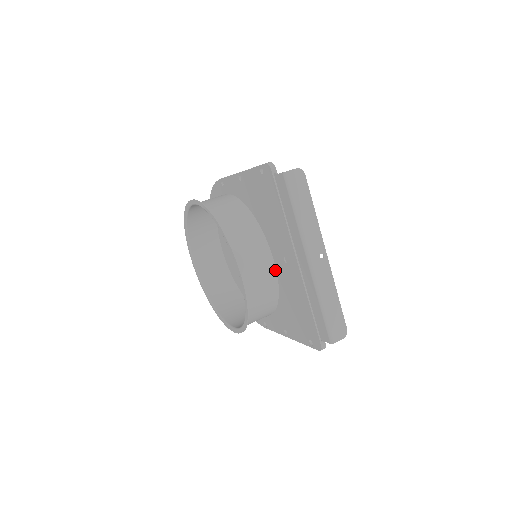
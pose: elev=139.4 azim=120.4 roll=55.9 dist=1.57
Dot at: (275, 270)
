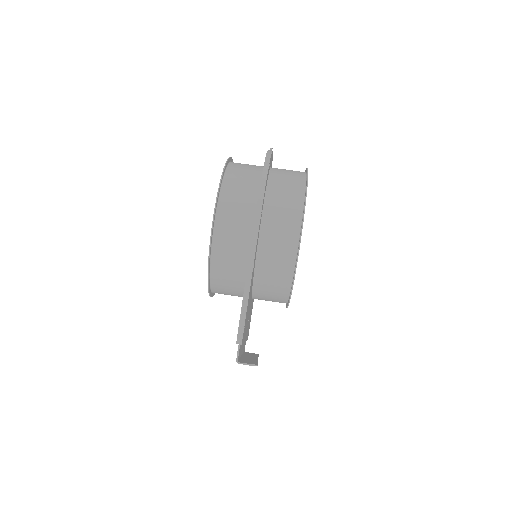
Dot at: occluded
